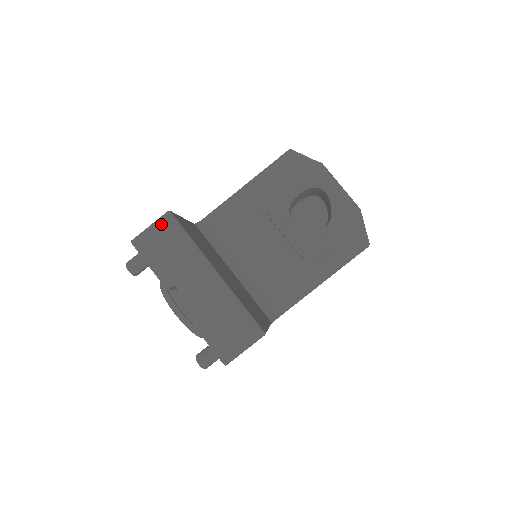
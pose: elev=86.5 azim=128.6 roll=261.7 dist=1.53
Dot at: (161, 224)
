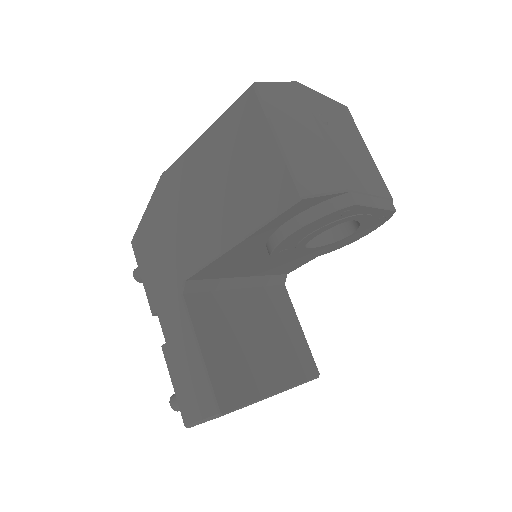
Dot at: occluded
